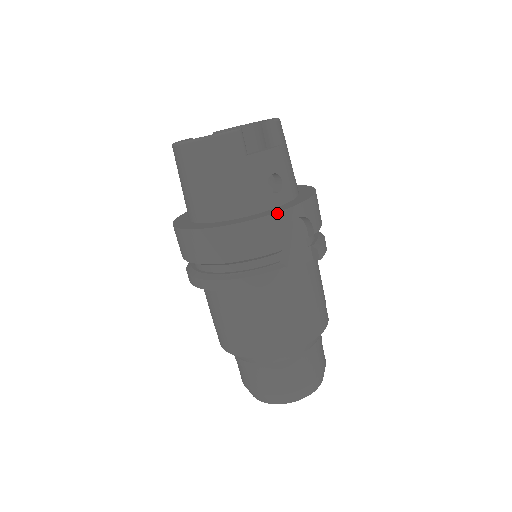
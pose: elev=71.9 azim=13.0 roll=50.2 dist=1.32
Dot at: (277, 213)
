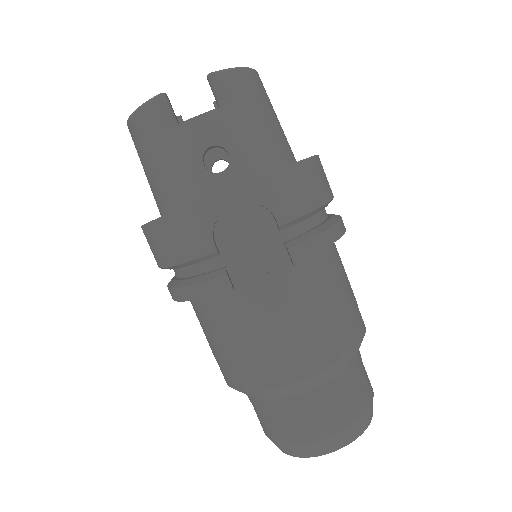
Dot at: (201, 201)
